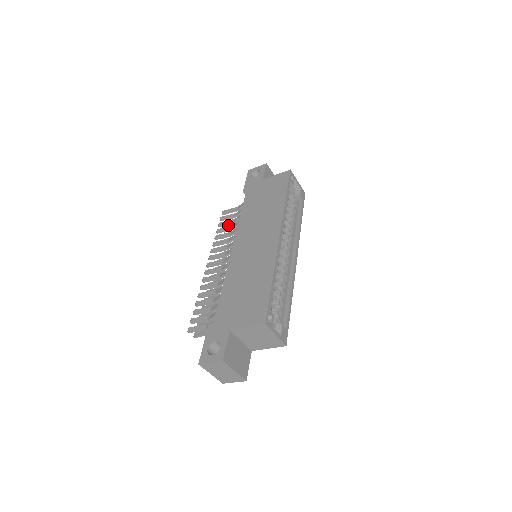
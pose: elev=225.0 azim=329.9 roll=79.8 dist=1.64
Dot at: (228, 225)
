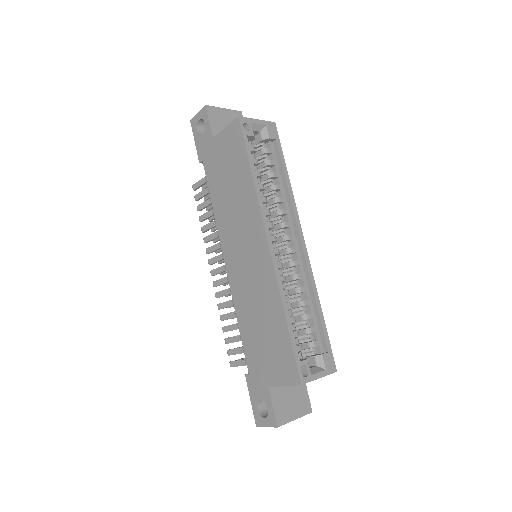
Dot at: occluded
